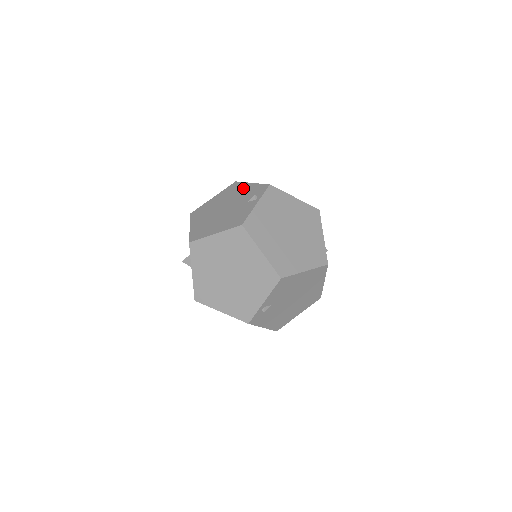
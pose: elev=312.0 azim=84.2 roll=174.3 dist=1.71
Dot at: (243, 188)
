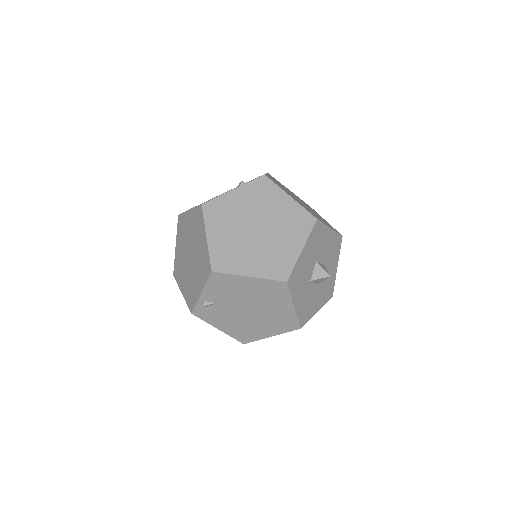
Dot at: (257, 177)
